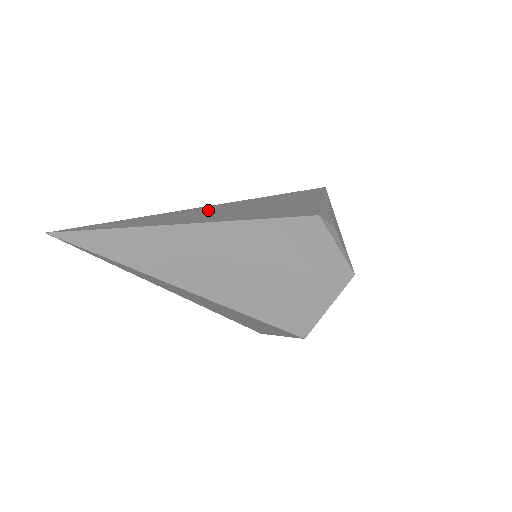
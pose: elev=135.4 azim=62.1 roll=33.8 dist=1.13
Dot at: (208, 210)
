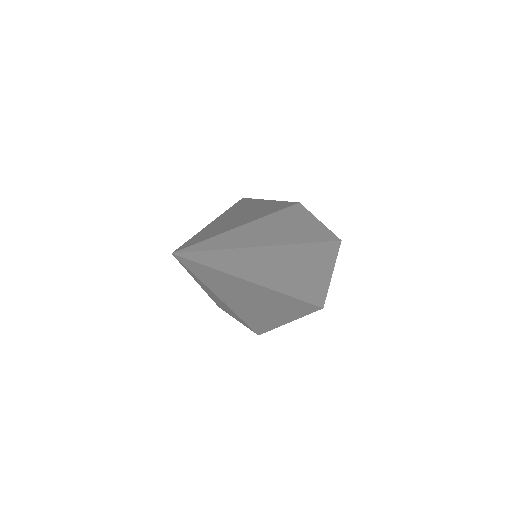
Dot at: (227, 219)
